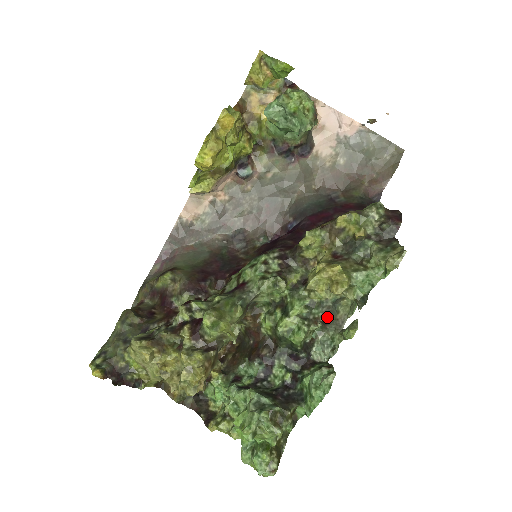
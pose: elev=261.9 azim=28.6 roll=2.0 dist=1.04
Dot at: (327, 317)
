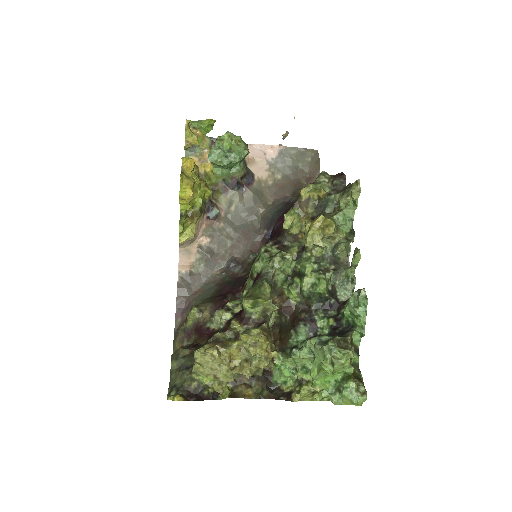
Dot at: (334, 265)
